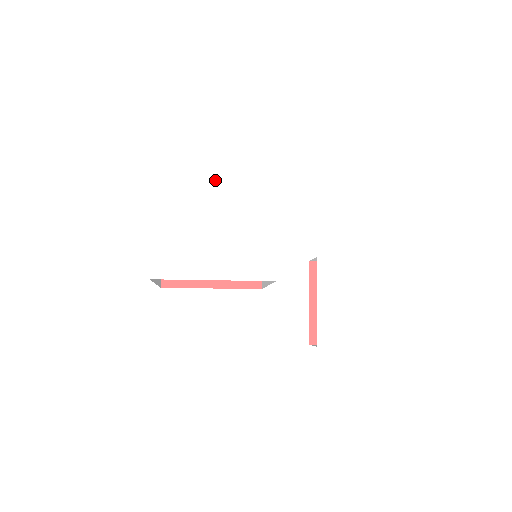
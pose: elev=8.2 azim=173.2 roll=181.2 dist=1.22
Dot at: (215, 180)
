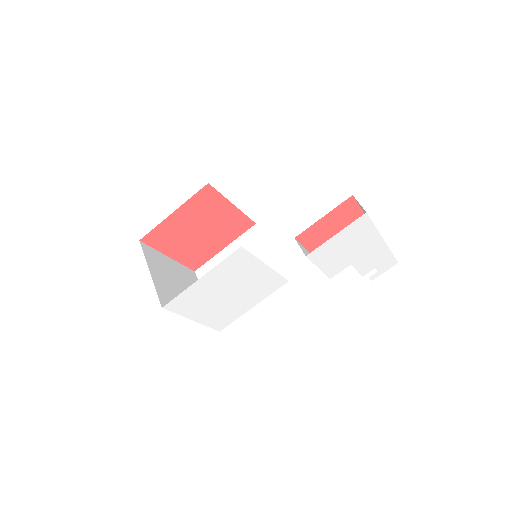
Dot at: (211, 284)
